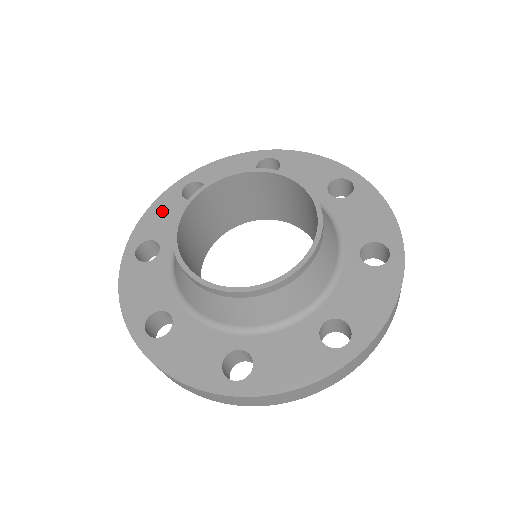
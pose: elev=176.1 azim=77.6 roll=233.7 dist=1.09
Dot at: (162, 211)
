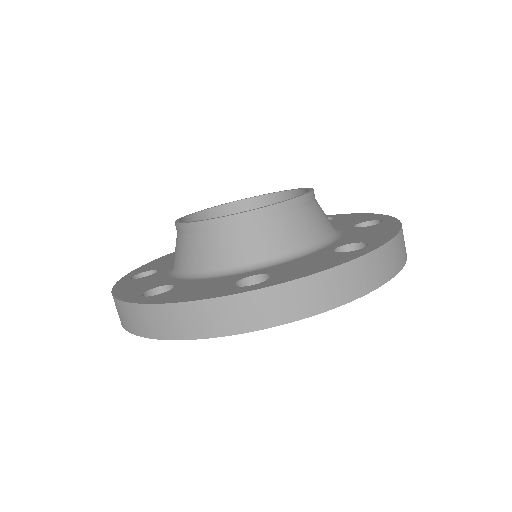
Dot at: occluded
